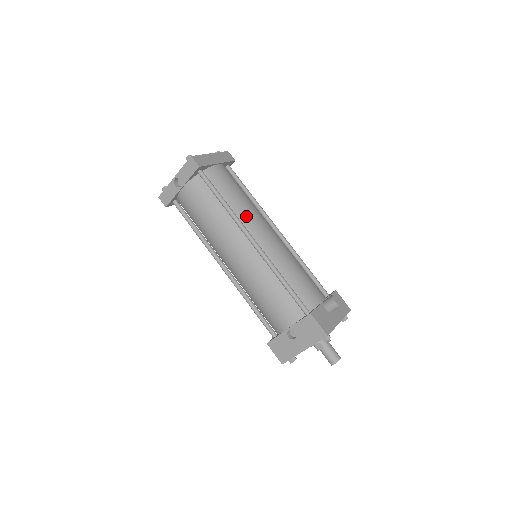
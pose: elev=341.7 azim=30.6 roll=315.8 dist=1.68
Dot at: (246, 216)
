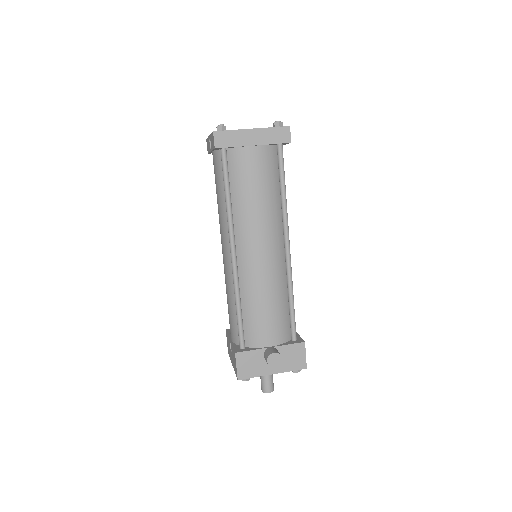
Dot at: (245, 223)
